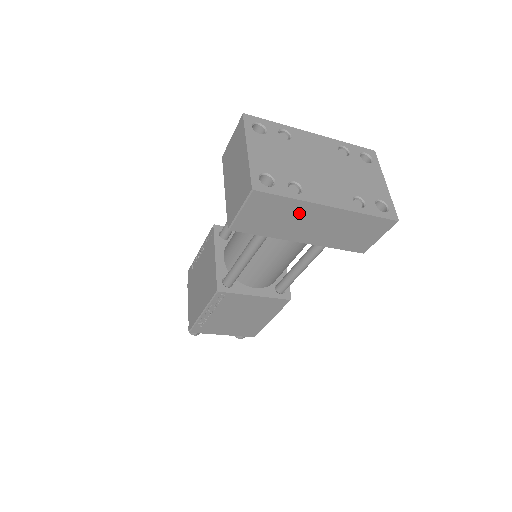
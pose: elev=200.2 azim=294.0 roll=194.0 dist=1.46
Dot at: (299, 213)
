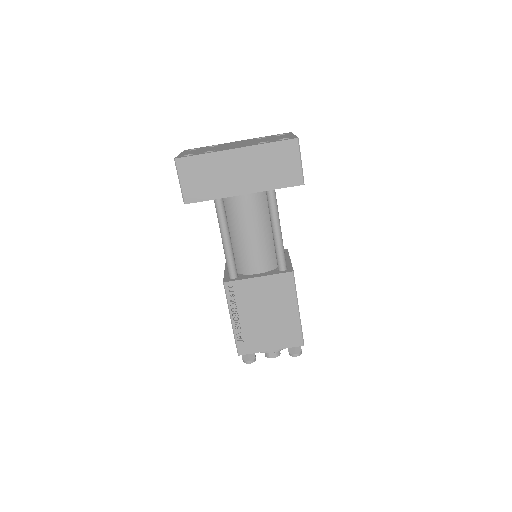
Dot at: (219, 165)
